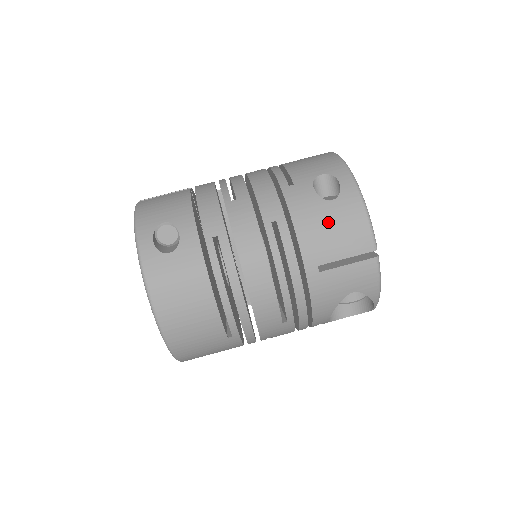
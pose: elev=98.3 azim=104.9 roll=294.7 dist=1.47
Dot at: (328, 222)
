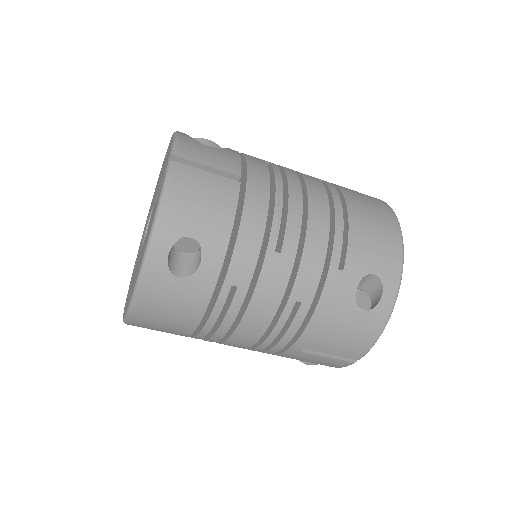
Dot at: (343, 328)
